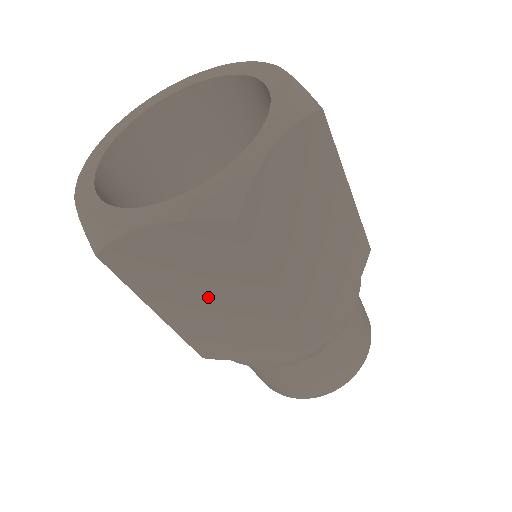
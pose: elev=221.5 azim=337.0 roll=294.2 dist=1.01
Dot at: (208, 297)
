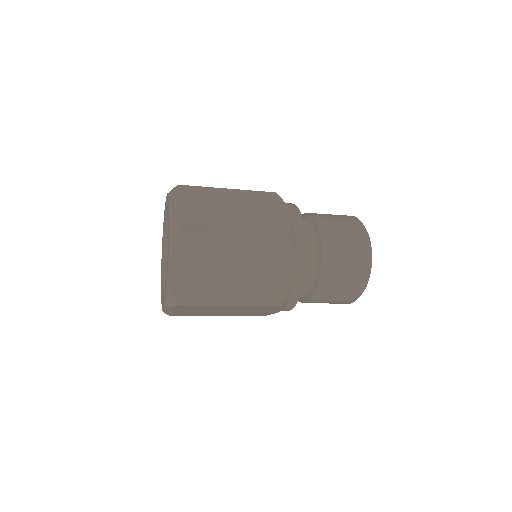
Dot at: occluded
